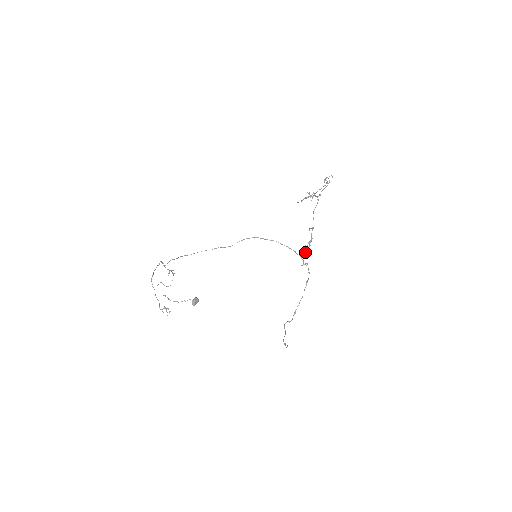
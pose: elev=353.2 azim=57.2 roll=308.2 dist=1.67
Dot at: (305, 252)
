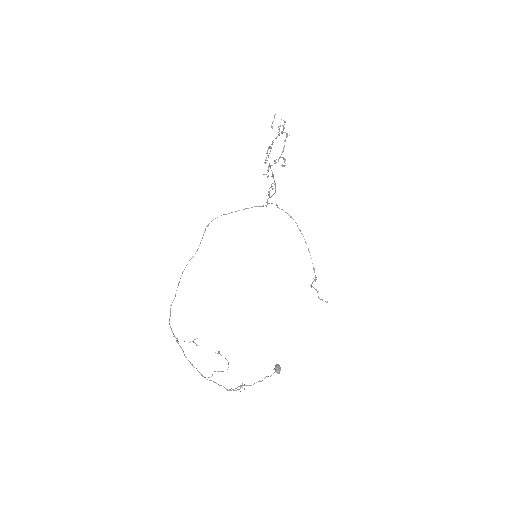
Dot at: occluded
